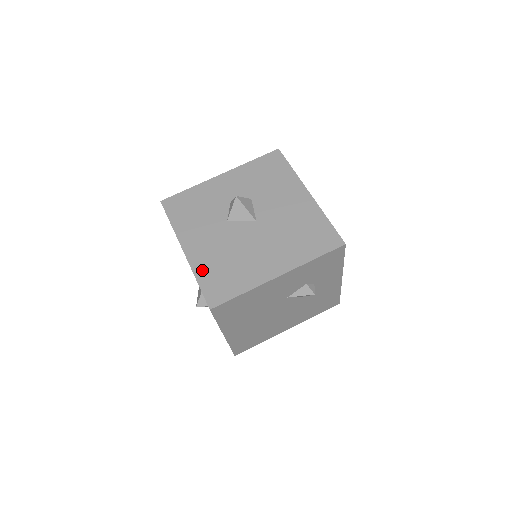
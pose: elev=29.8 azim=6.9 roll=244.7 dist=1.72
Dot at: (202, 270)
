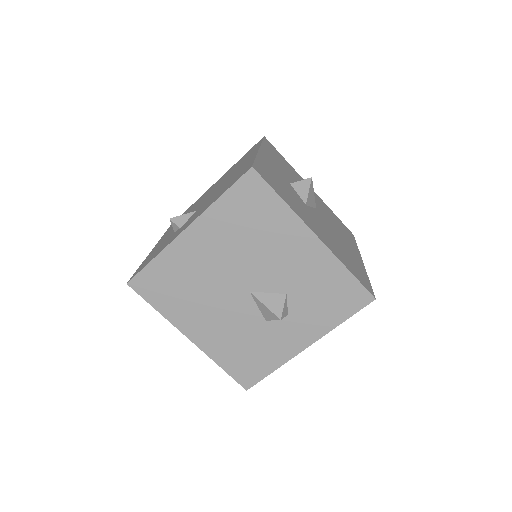
Dot at: (341, 258)
